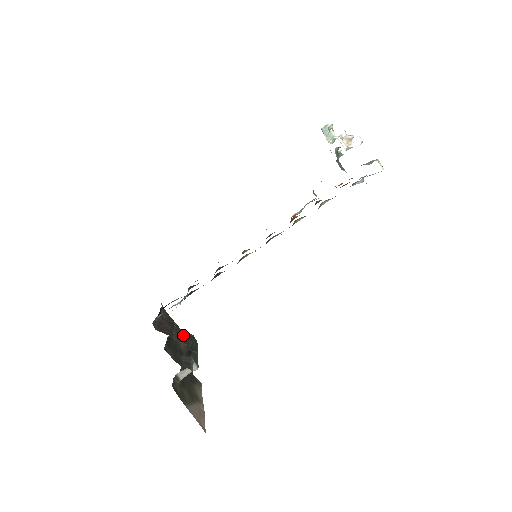
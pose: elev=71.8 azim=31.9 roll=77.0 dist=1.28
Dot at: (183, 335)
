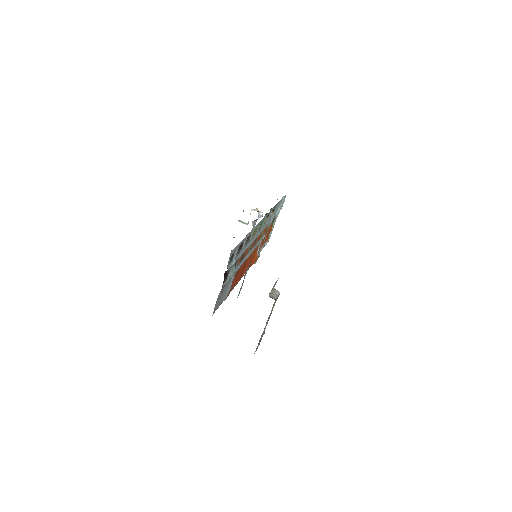
Dot at: occluded
